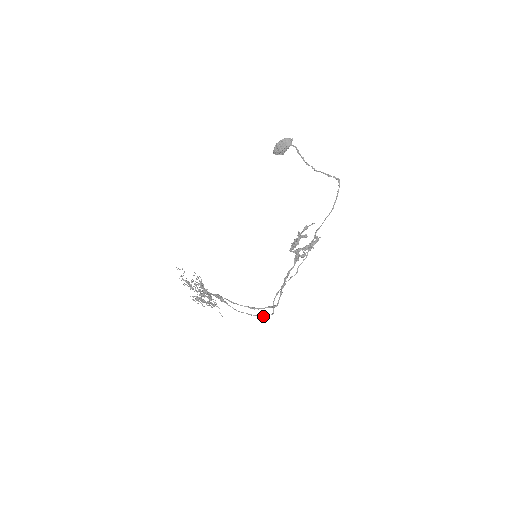
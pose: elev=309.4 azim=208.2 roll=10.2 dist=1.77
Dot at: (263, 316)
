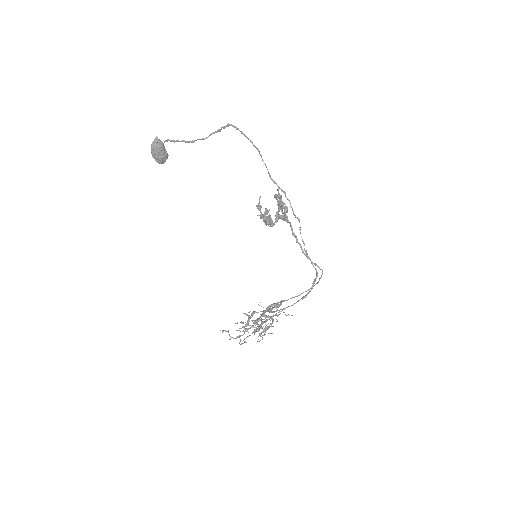
Dot at: (318, 282)
